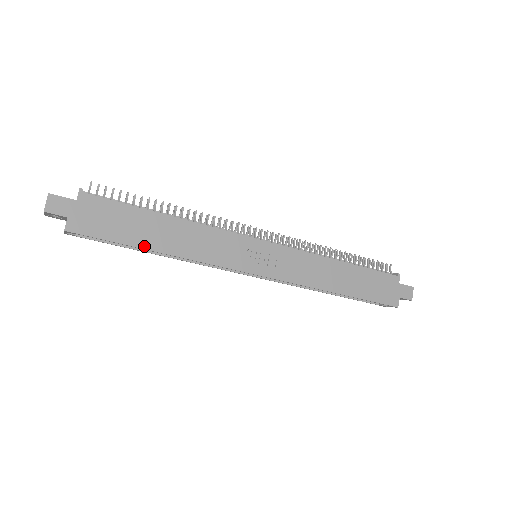
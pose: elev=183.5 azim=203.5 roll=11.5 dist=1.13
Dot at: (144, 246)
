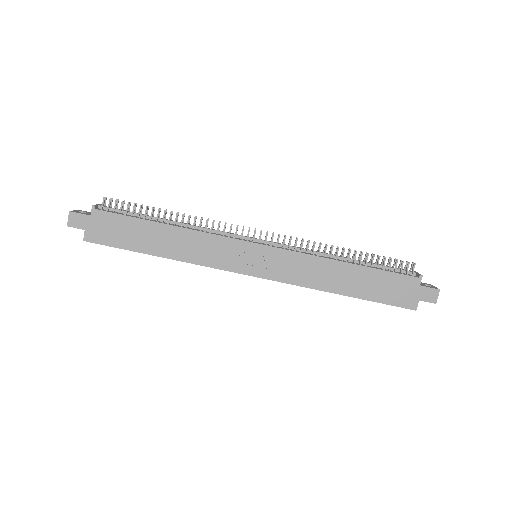
Dot at: (147, 252)
